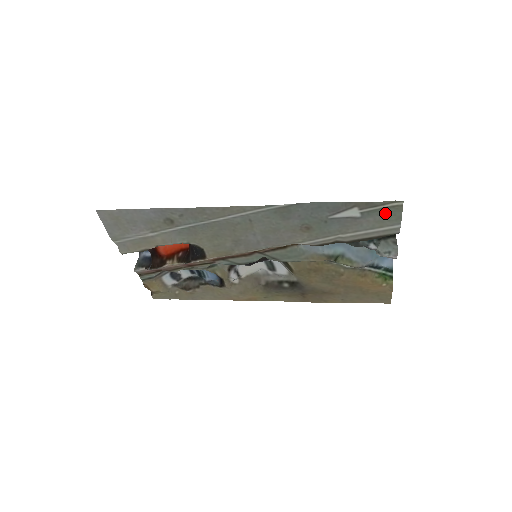
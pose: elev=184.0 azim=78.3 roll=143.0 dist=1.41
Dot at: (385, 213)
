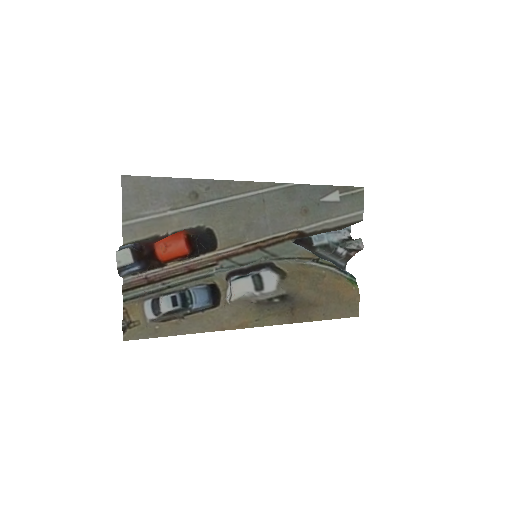
Dot at: (354, 199)
